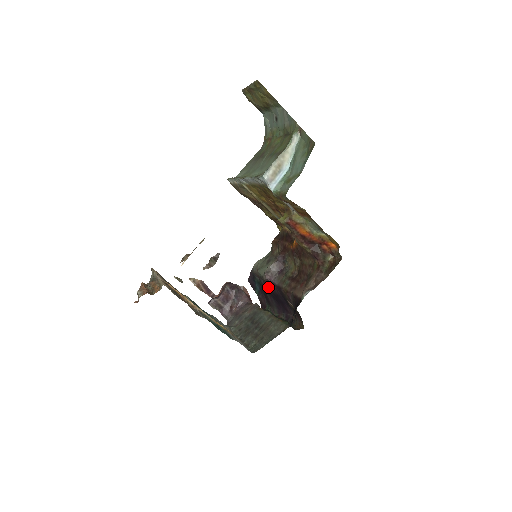
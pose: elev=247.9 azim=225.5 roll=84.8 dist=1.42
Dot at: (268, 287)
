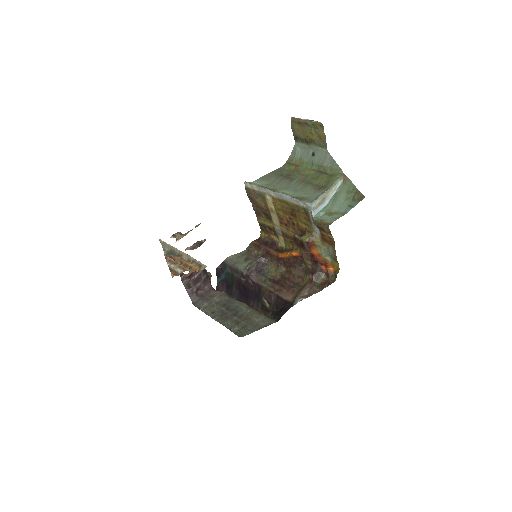
Dot at: (242, 281)
